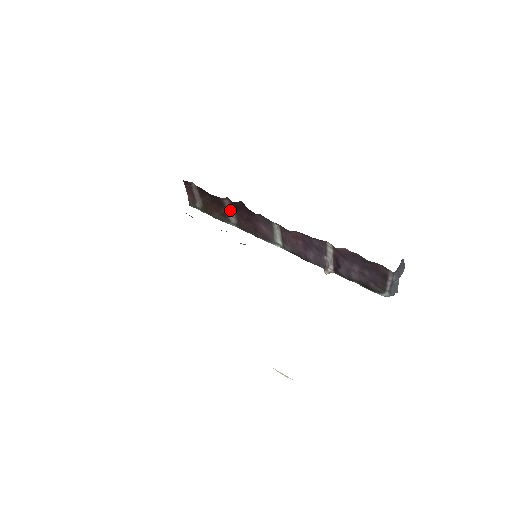
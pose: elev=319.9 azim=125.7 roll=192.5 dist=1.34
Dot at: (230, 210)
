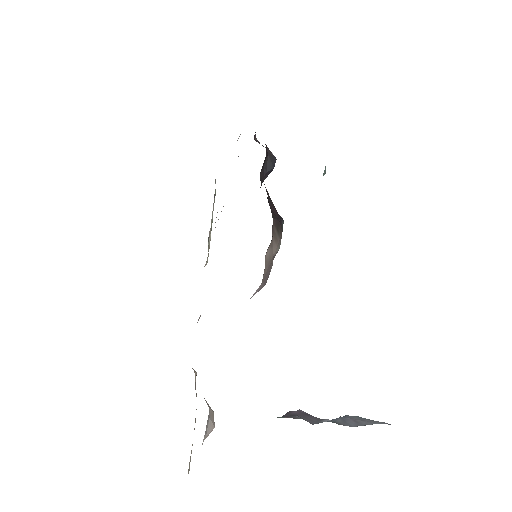
Dot at: occluded
